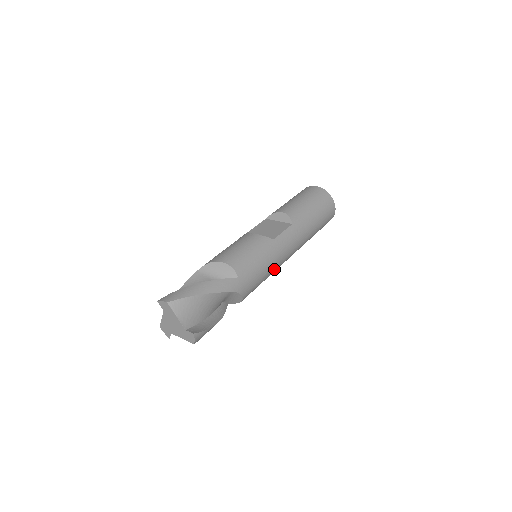
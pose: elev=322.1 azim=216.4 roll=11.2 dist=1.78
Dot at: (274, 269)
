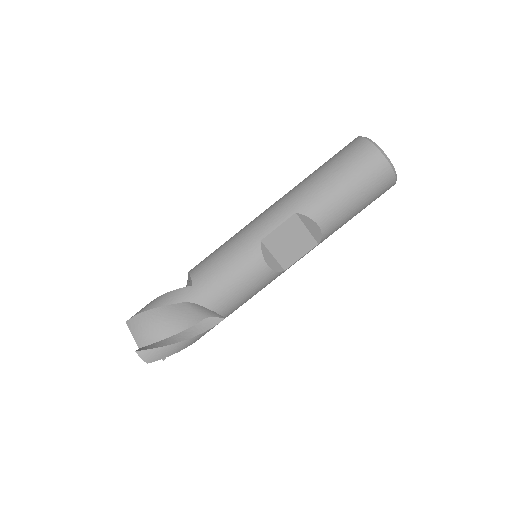
Dot at: occluded
